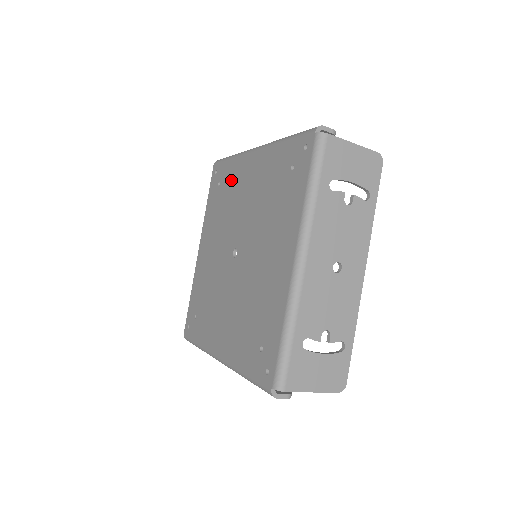
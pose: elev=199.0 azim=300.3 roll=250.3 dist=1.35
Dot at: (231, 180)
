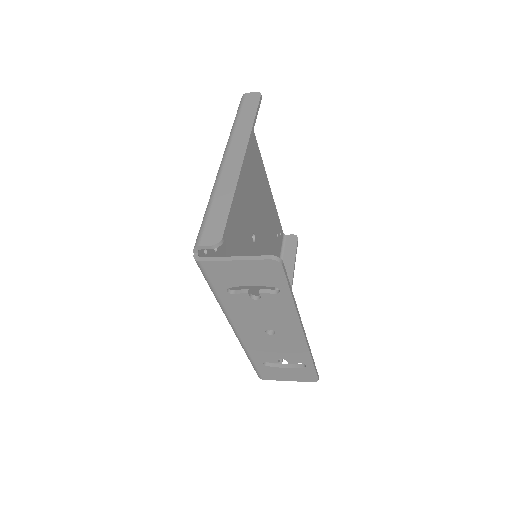
Dot at: occluded
